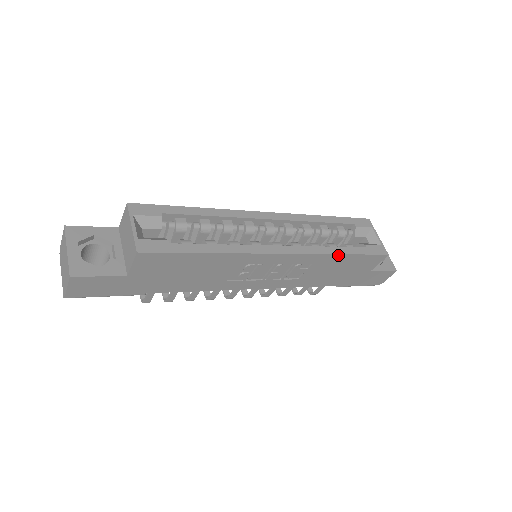
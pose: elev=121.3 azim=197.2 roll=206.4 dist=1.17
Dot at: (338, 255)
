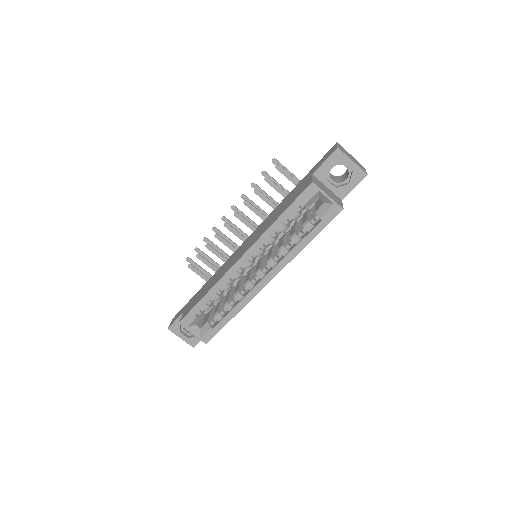
Dot at: (303, 248)
